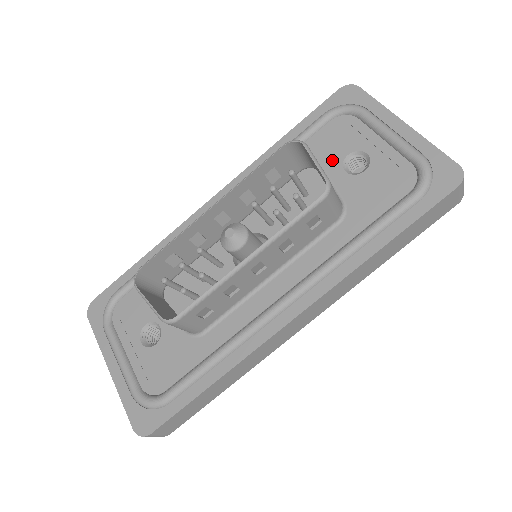
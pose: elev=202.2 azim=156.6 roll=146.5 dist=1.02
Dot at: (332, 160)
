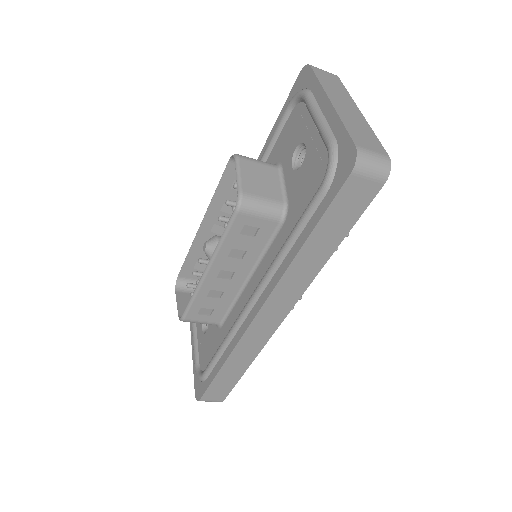
Dot at: (287, 157)
